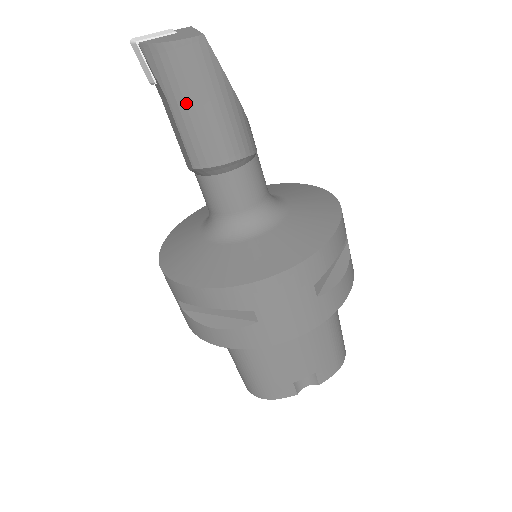
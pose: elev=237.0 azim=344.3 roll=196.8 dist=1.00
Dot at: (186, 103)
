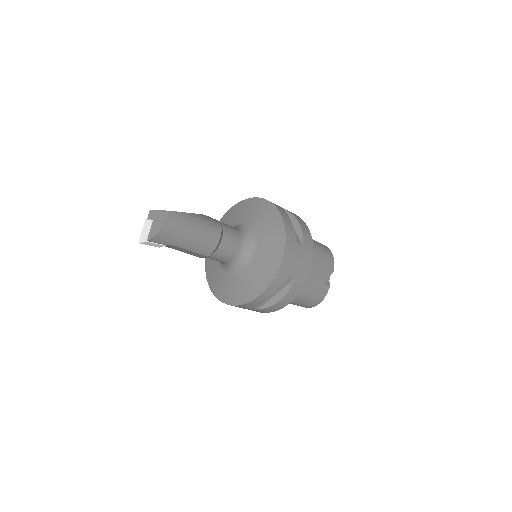
Dot at: (186, 239)
